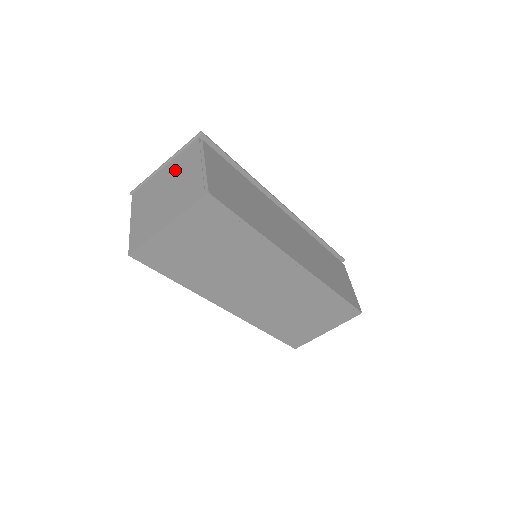
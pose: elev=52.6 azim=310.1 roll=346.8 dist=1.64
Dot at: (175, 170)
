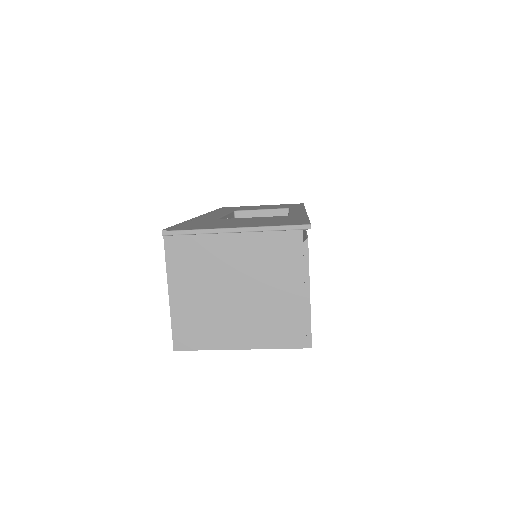
Dot at: (256, 259)
